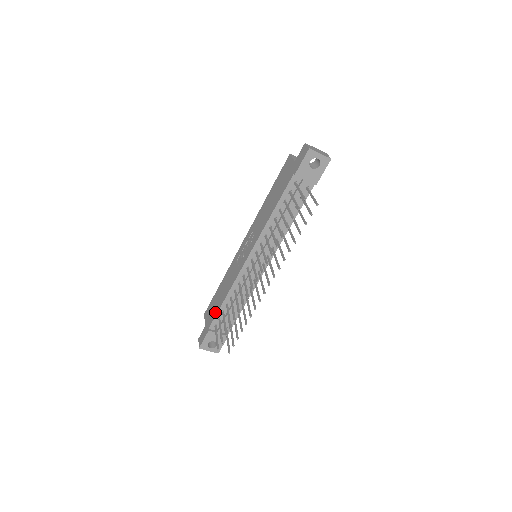
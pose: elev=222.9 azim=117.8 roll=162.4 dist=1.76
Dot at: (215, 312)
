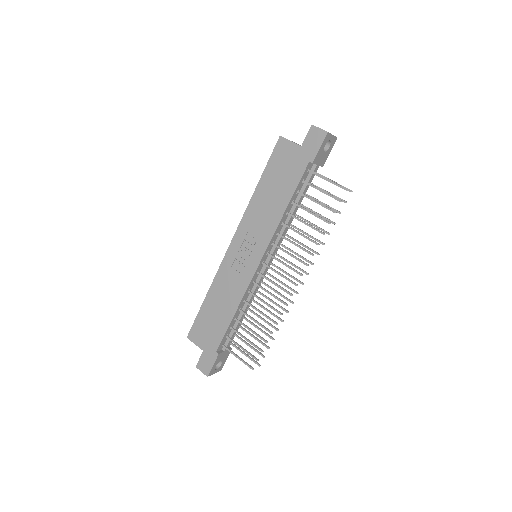
Dot at: (220, 332)
